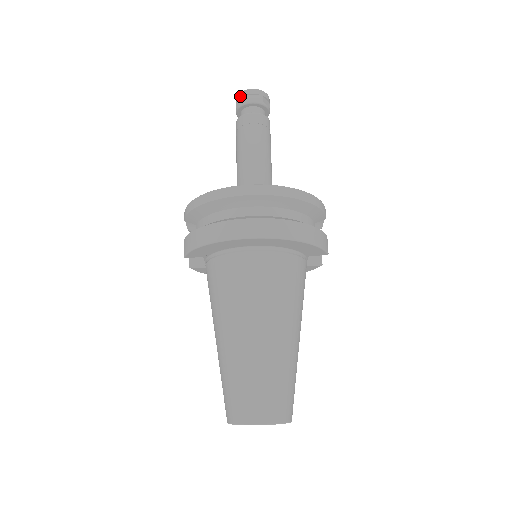
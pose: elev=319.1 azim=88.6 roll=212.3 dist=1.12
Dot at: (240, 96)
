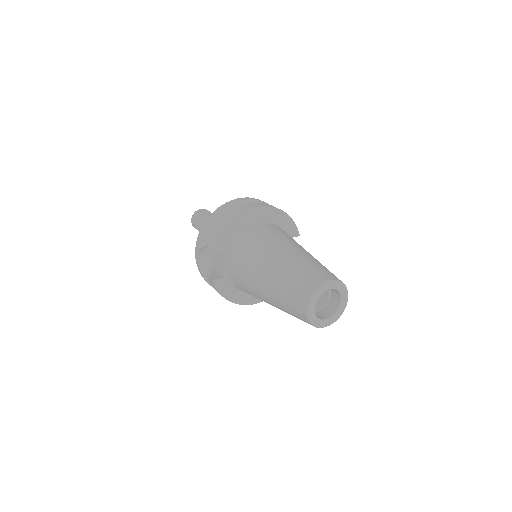
Dot at: (195, 214)
